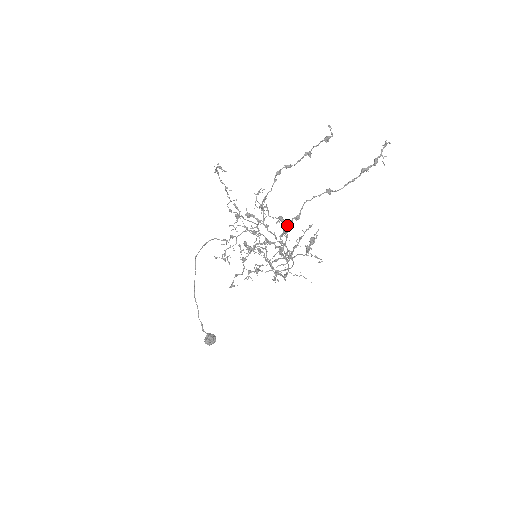
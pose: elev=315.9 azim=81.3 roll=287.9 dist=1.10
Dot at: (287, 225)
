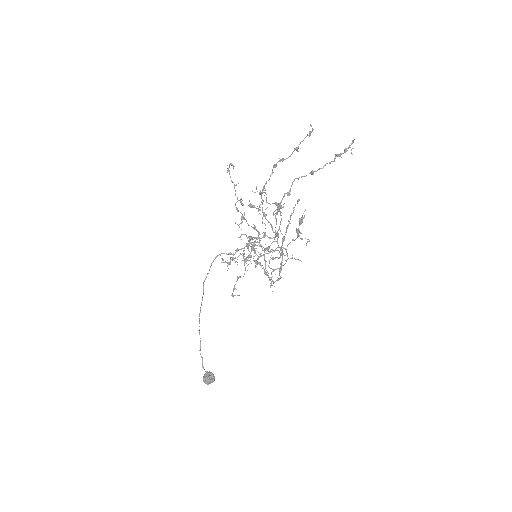
Dot at: (281, 206)
